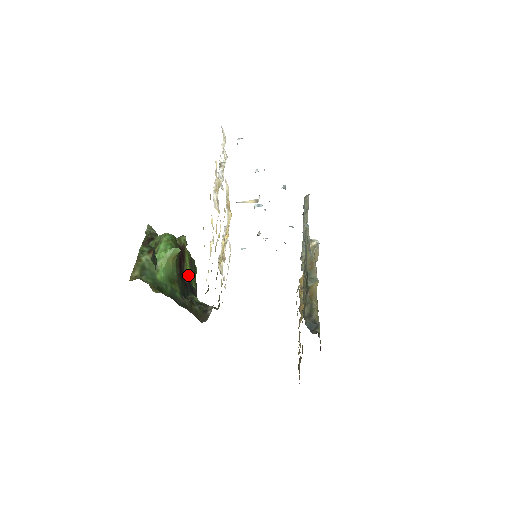
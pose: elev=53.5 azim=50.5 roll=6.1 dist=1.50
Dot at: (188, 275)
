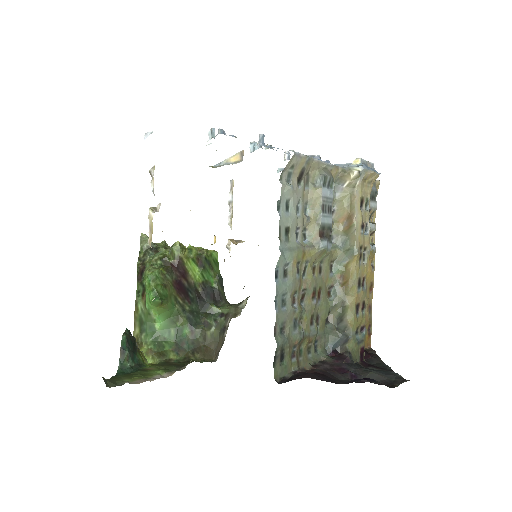
Dot at: (201, 280)
